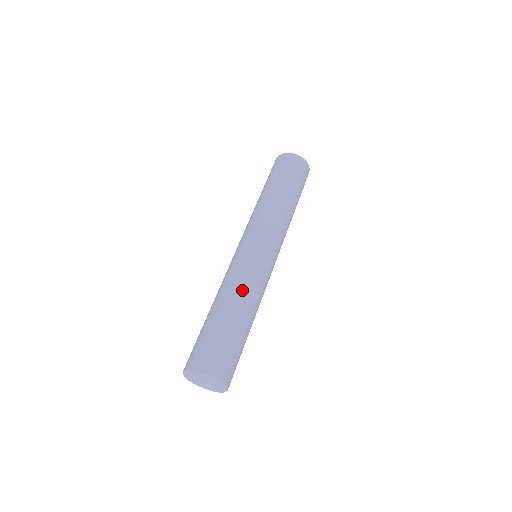
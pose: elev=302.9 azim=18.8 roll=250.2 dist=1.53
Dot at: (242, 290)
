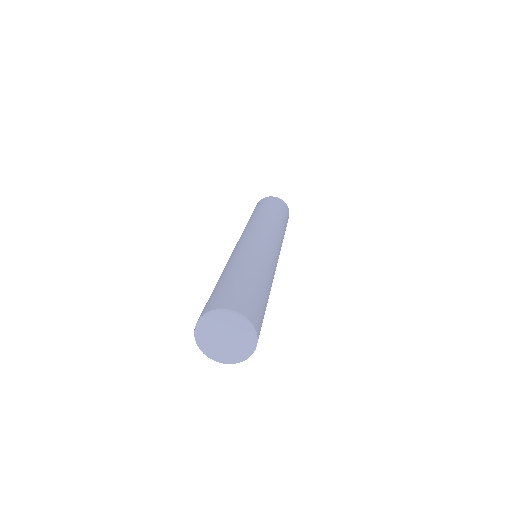
Dot at: (228, 263)
